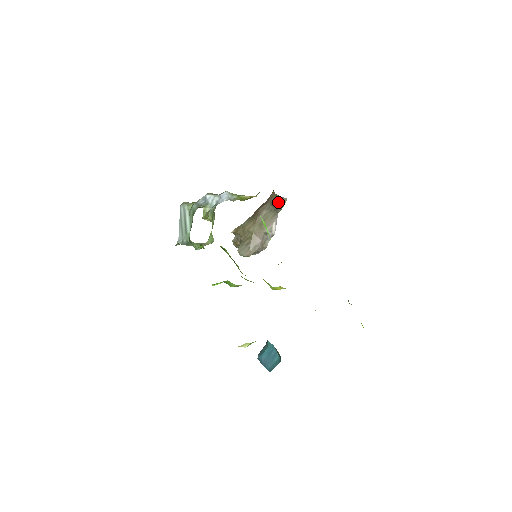
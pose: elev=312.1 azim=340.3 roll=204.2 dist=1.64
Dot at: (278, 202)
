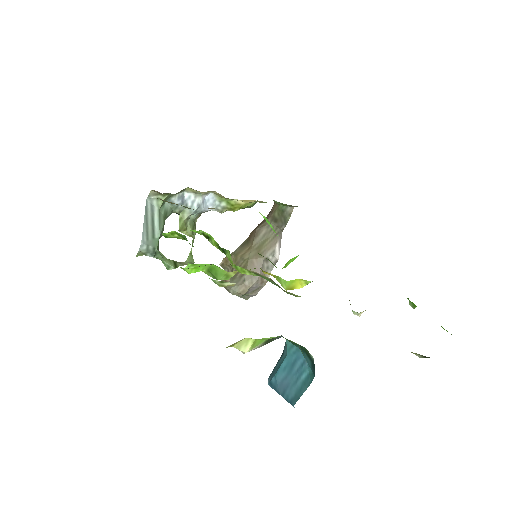
Dot at: (282, 214)
